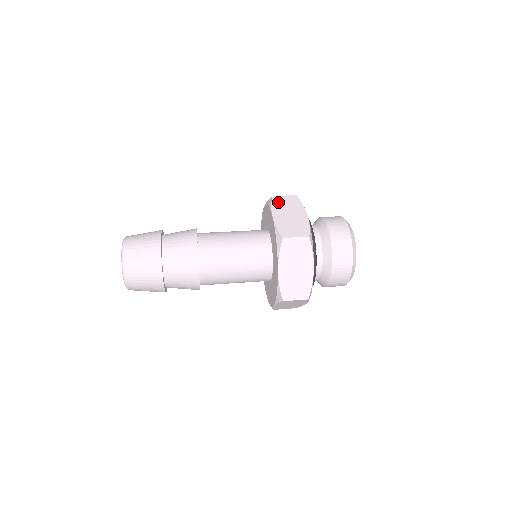
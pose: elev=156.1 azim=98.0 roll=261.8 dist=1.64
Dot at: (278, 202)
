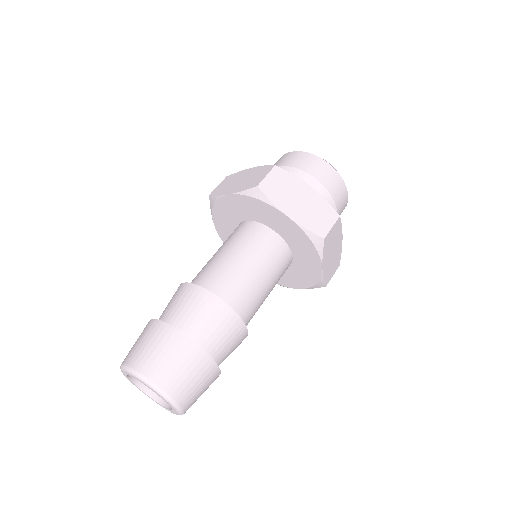
Dot at: (272, 191)
